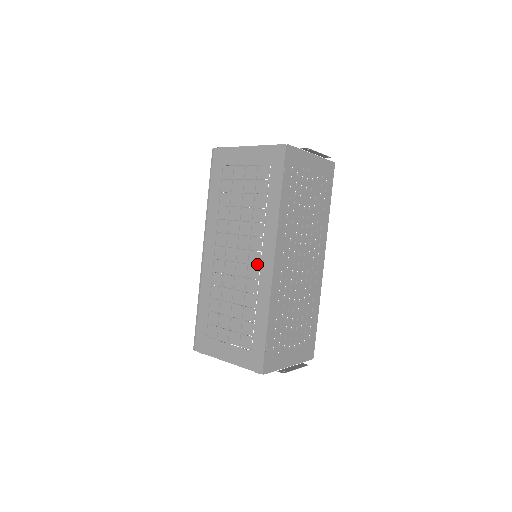
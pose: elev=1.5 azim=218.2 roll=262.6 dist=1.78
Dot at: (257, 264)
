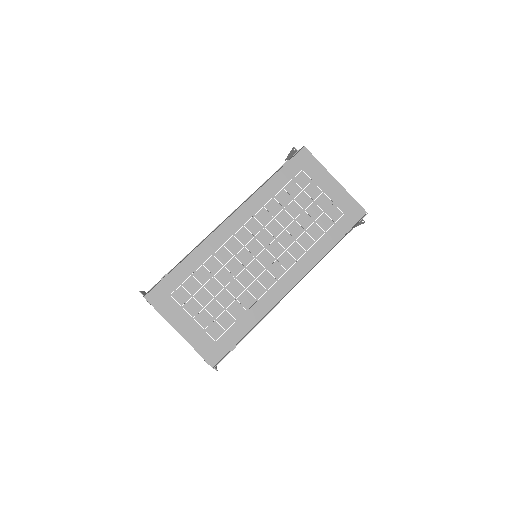
Dot at: (276, 277)
